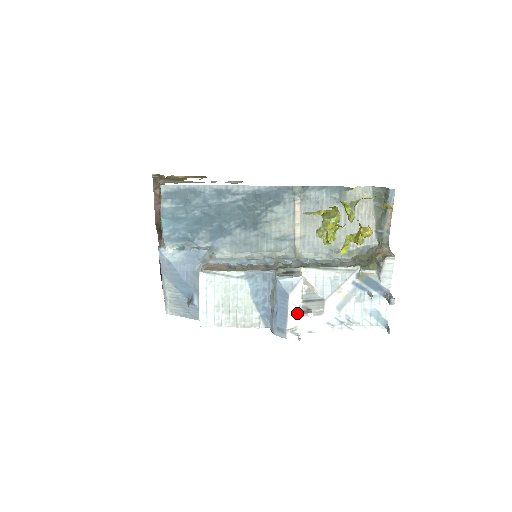
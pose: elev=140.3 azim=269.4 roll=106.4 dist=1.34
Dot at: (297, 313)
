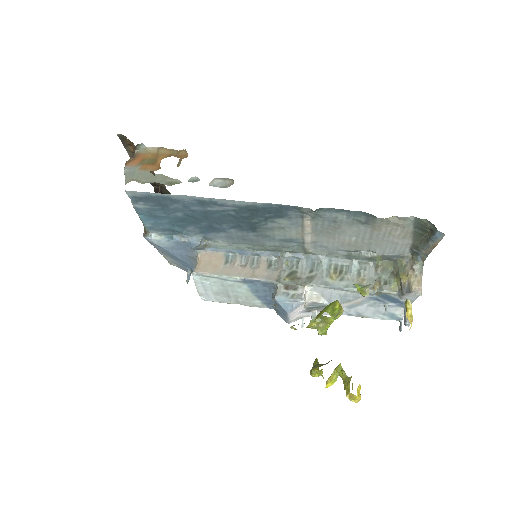
Dot at: (300, 313)
